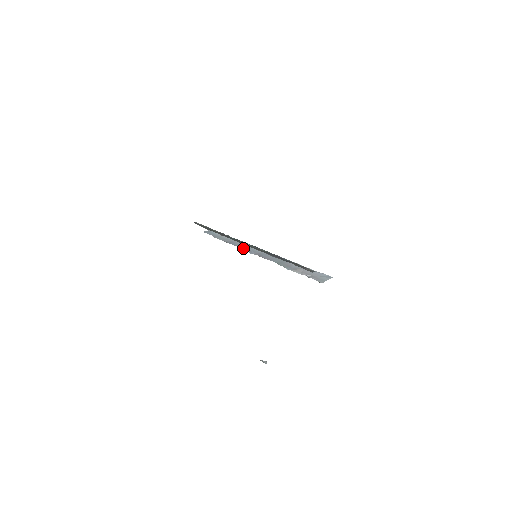
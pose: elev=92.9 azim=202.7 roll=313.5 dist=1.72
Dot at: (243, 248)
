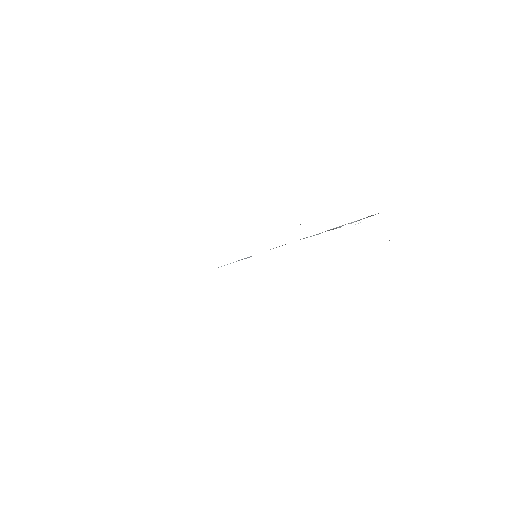
Dot at: occluded
